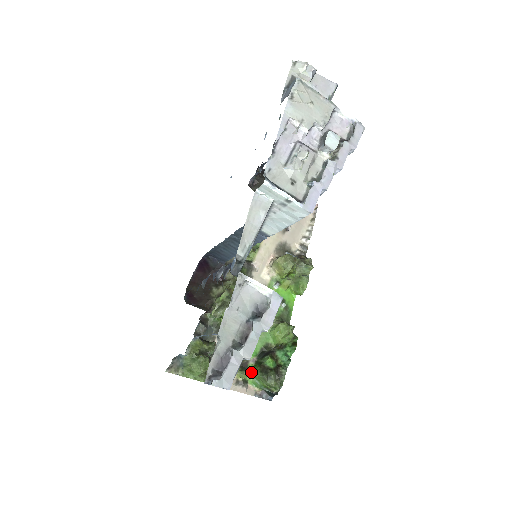
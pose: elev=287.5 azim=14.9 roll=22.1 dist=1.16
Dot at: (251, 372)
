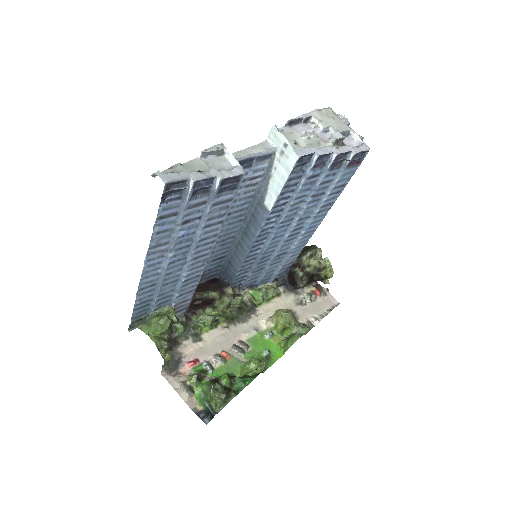
Dot at: (202, 384)
